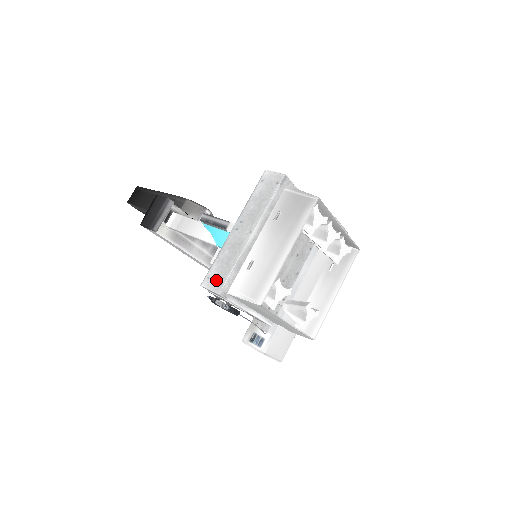
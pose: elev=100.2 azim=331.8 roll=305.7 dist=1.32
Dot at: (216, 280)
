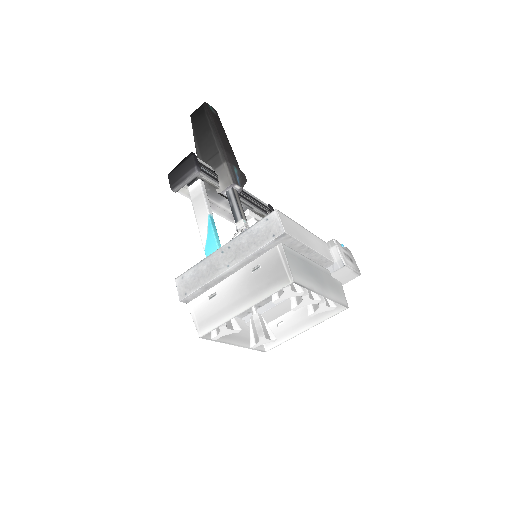
Dot at: (185, 286)
